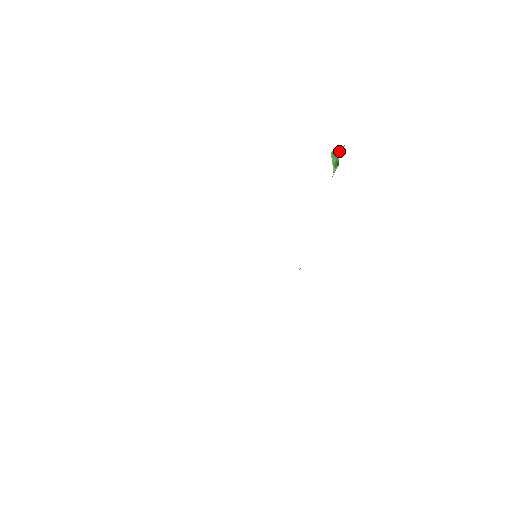
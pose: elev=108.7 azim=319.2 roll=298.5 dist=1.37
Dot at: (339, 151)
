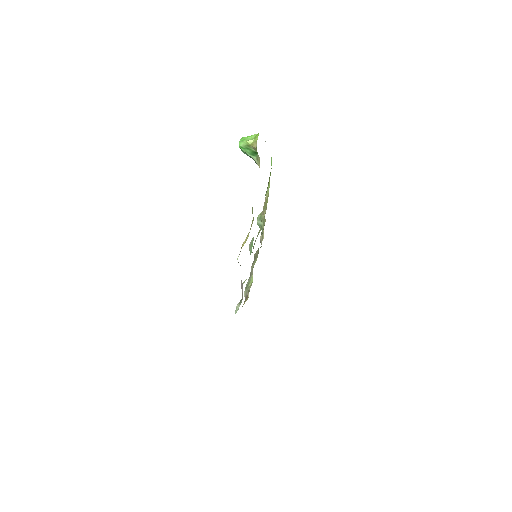
Dot at: (254, 147)
